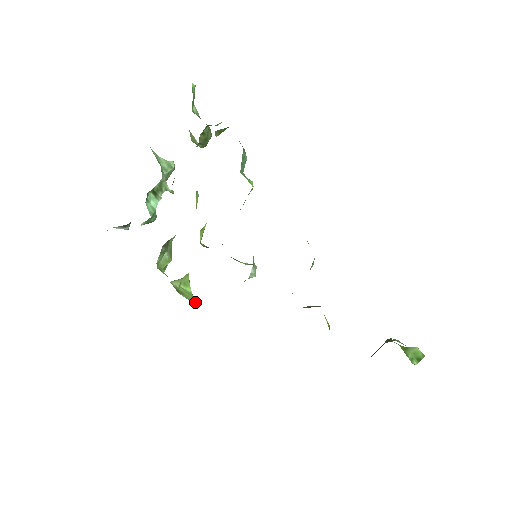
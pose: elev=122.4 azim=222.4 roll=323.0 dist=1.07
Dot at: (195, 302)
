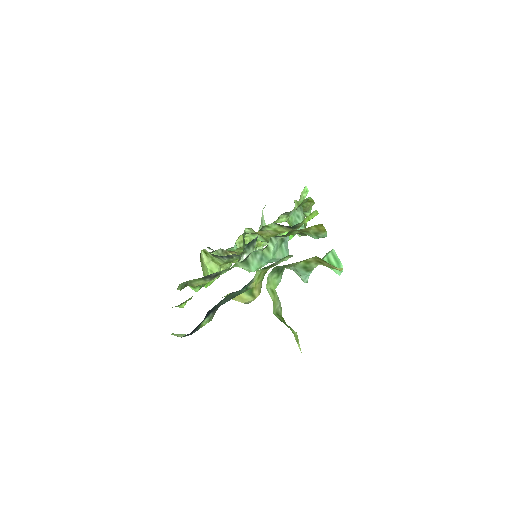
Dot at: occluded
